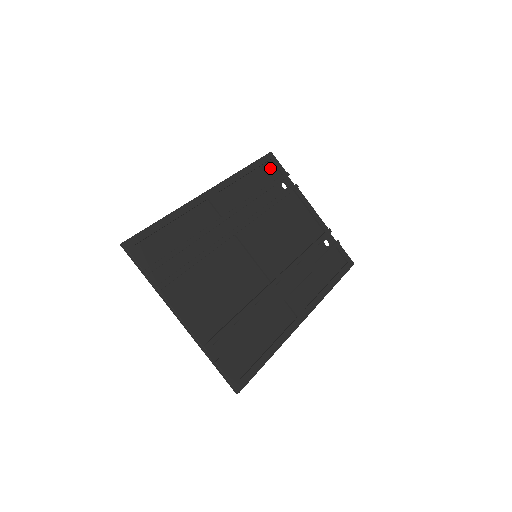
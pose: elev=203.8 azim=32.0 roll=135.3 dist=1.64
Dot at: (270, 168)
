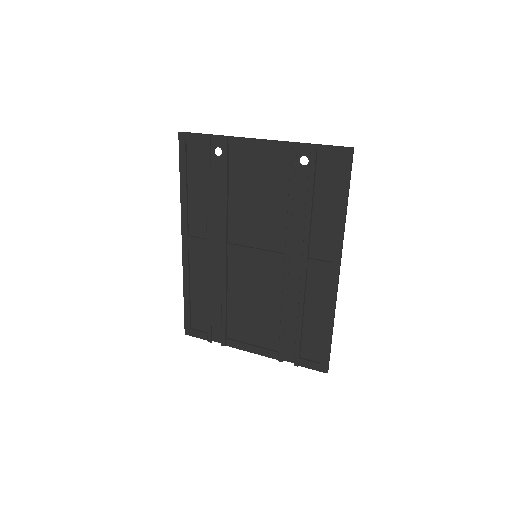
Dot at: (194, 150)
